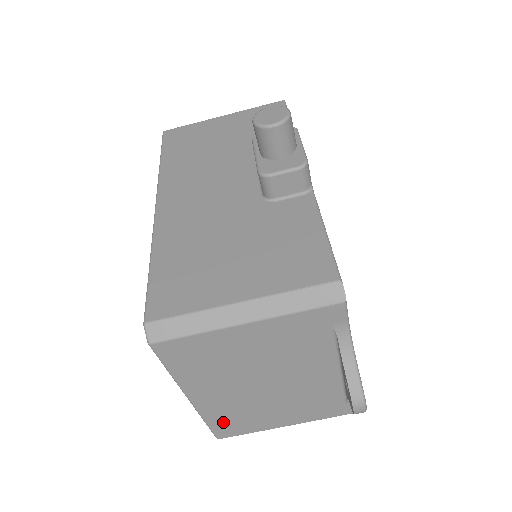
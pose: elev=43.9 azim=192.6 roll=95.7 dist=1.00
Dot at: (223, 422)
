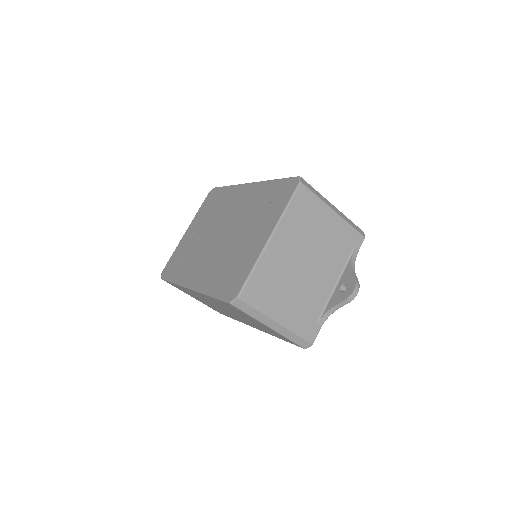
Dot at: (260, 280)
